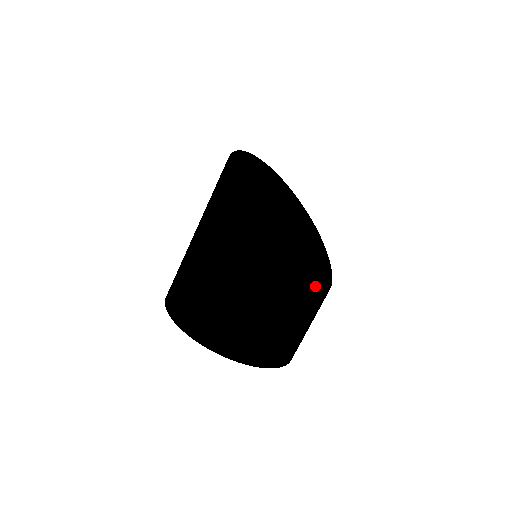
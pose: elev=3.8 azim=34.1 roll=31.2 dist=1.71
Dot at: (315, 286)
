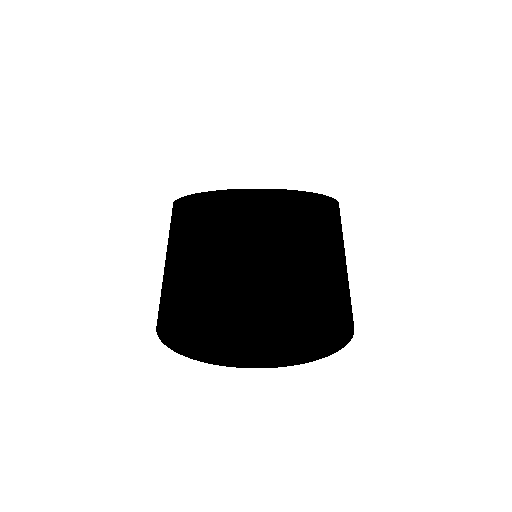
Dot at: occluded
